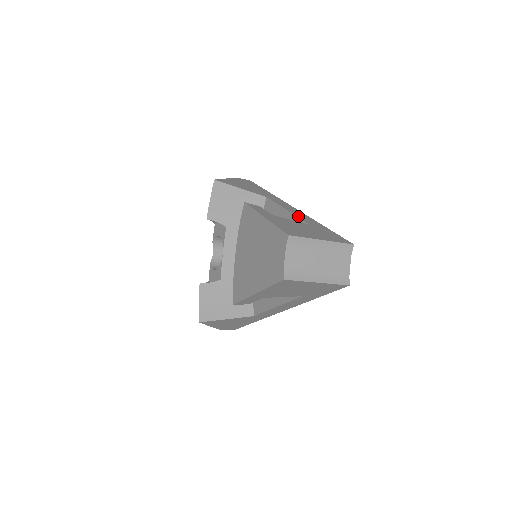
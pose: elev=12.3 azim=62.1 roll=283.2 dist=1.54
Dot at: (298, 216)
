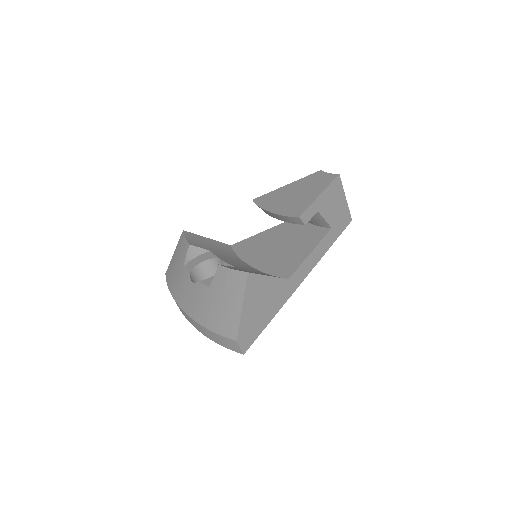
Dot at: (281, 225)
